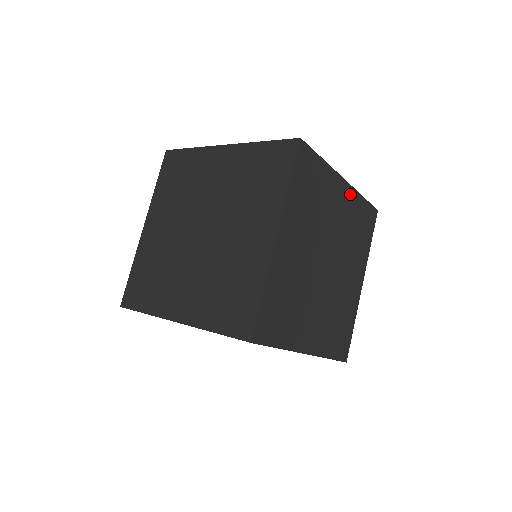
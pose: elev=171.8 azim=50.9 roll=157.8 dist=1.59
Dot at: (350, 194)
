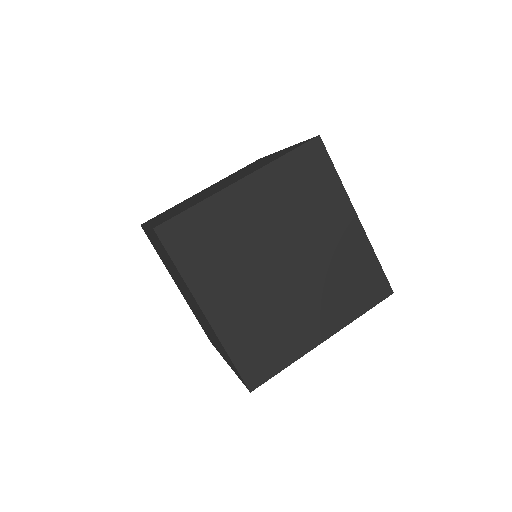
Dot at: (358, 237)
